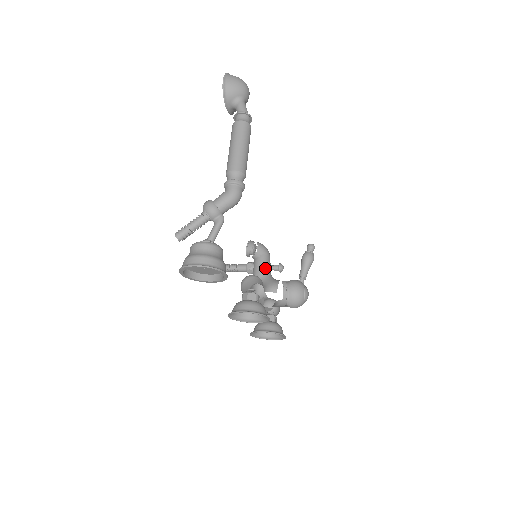
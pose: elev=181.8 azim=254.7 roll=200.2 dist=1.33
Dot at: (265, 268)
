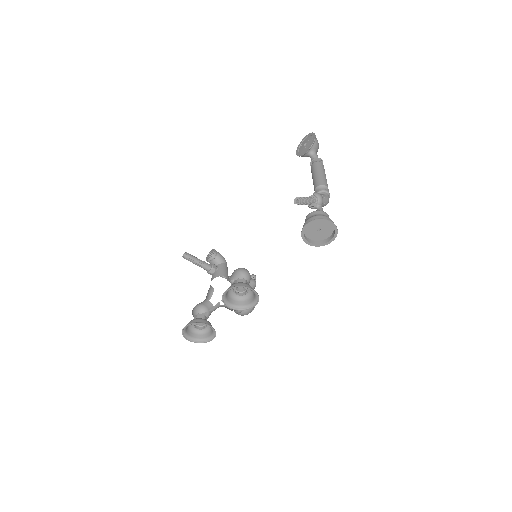
Dot at: occluded
